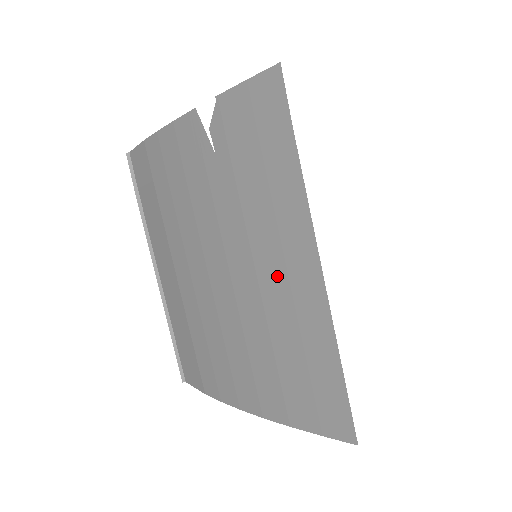
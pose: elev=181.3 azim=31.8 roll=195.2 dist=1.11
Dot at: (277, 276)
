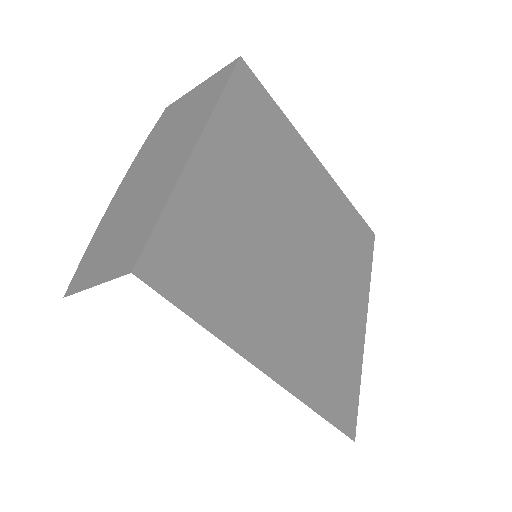
Dot at: occluded
